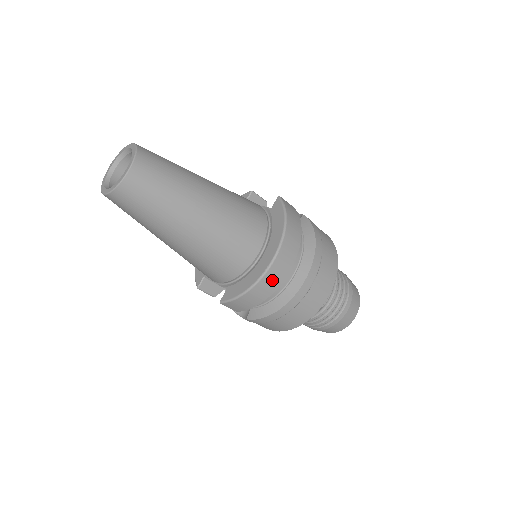
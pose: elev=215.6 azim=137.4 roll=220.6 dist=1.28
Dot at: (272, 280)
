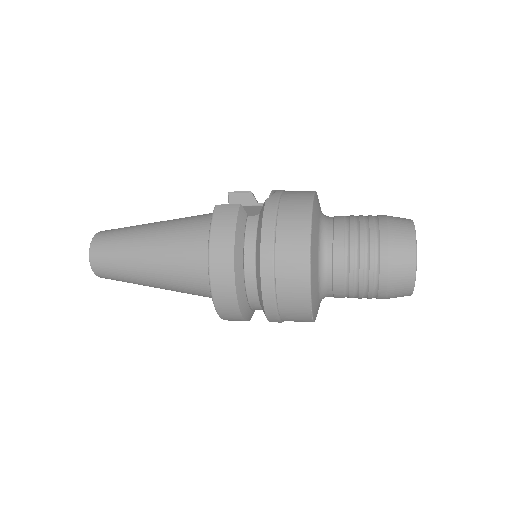
Dot at: (225, 300)
